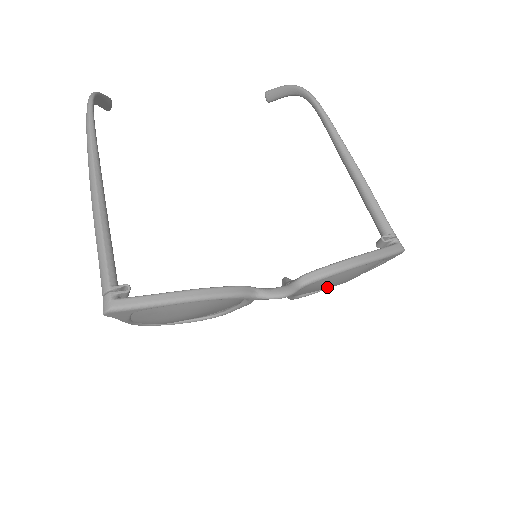
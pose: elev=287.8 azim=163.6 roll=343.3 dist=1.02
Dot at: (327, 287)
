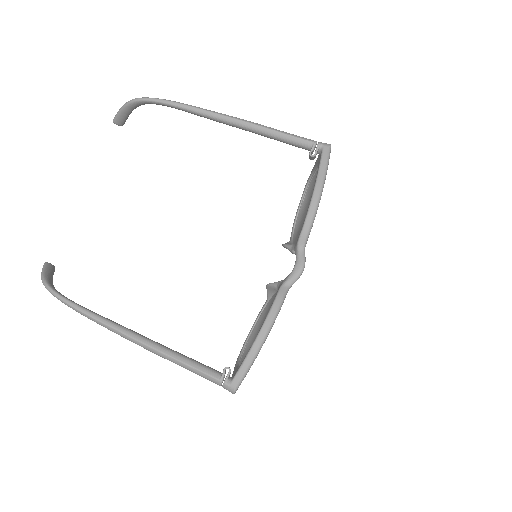
Dot at: occluded
